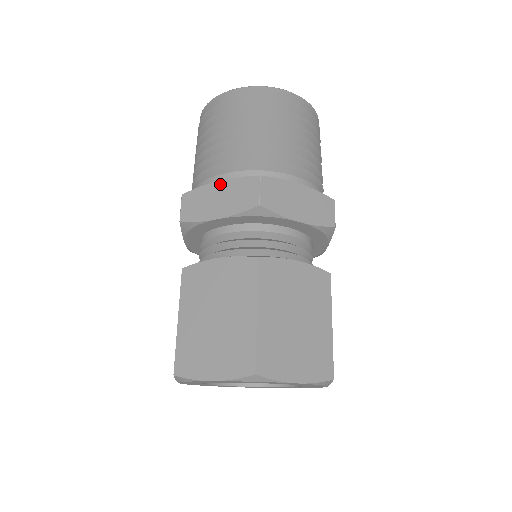
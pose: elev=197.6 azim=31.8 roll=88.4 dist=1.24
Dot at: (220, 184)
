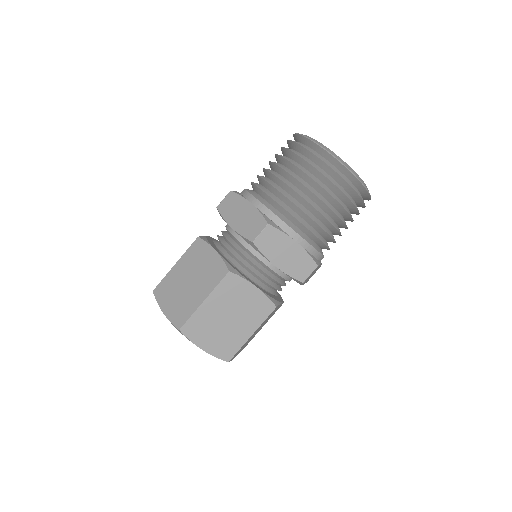
Dot at: (249, 206)
